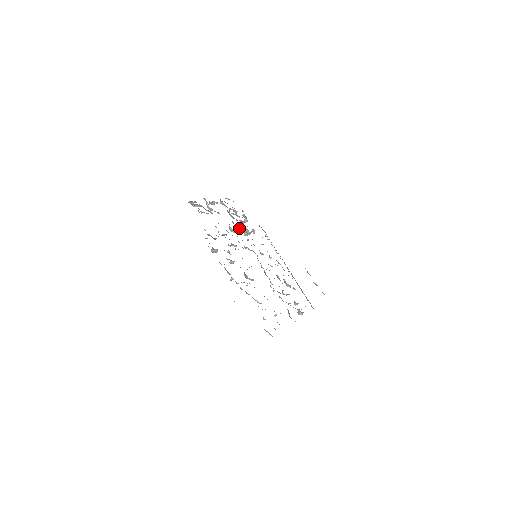
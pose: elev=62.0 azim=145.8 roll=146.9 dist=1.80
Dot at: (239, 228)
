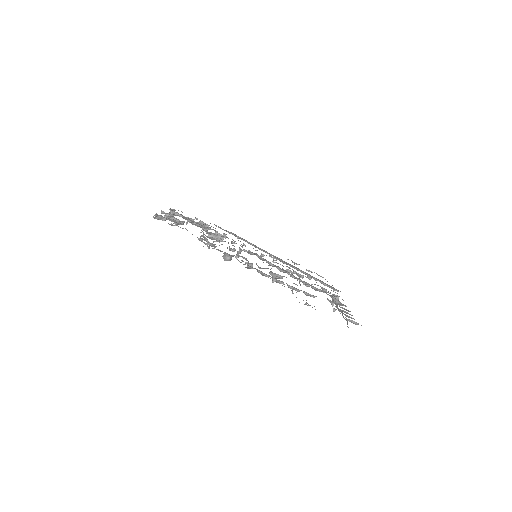
Dot at: (214, 234)
